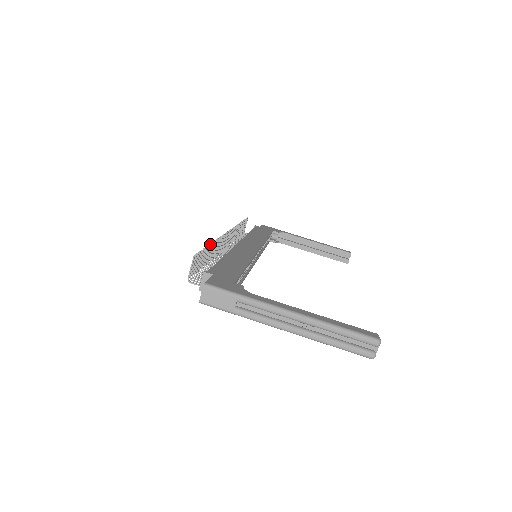
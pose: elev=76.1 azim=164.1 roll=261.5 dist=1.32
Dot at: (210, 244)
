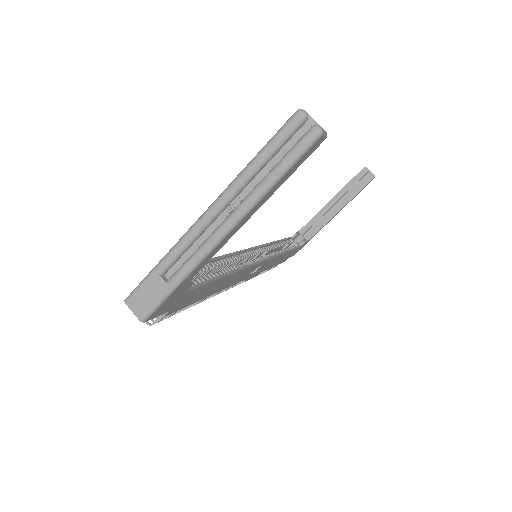
Dot at: occluded
